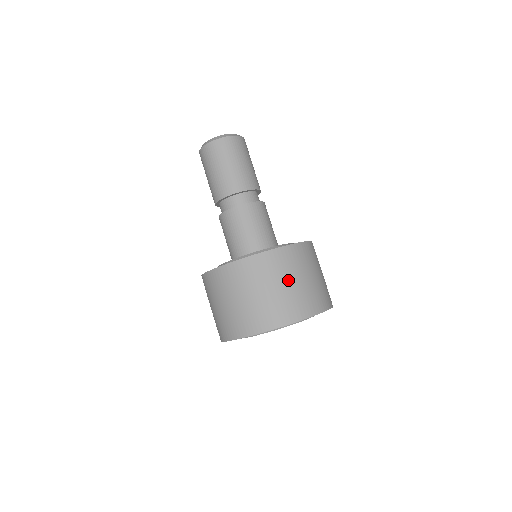
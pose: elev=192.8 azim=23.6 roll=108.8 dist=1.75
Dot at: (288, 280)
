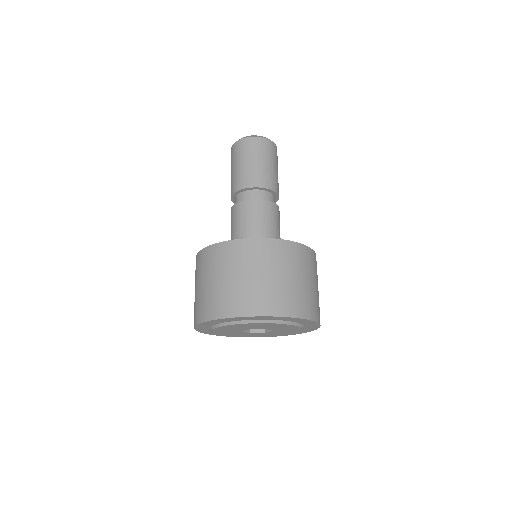
Dot at: (310, 279)
